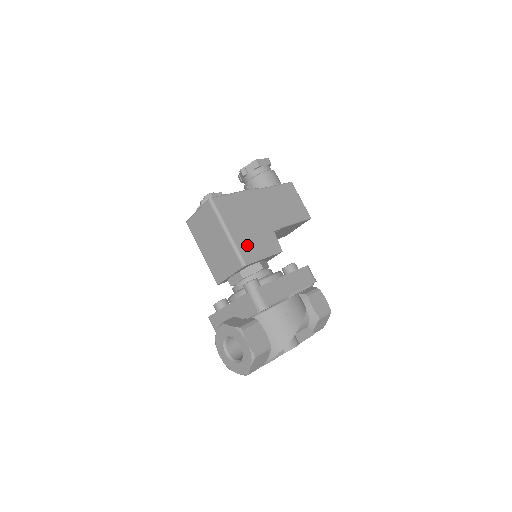
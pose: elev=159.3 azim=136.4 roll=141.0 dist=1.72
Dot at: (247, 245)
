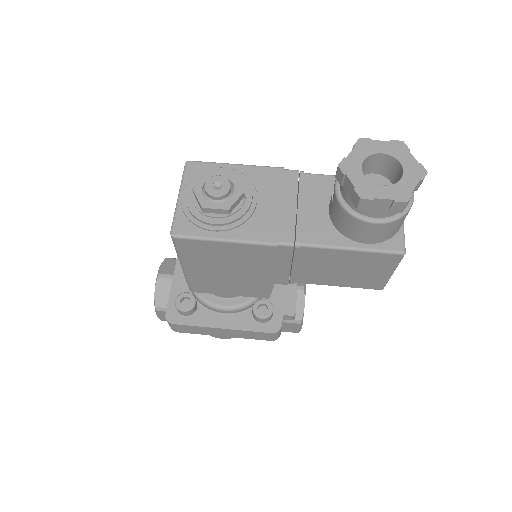
Dot at: (208, 282)
